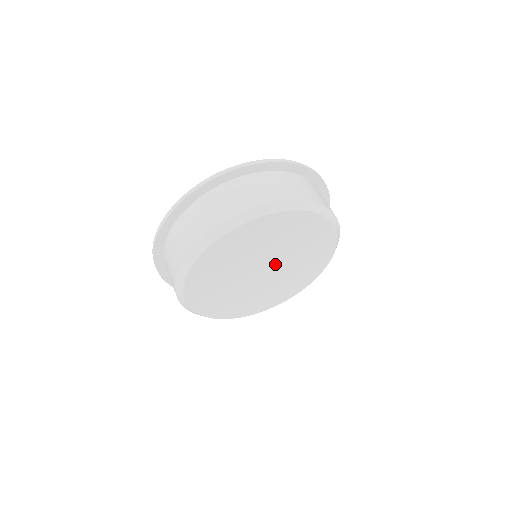
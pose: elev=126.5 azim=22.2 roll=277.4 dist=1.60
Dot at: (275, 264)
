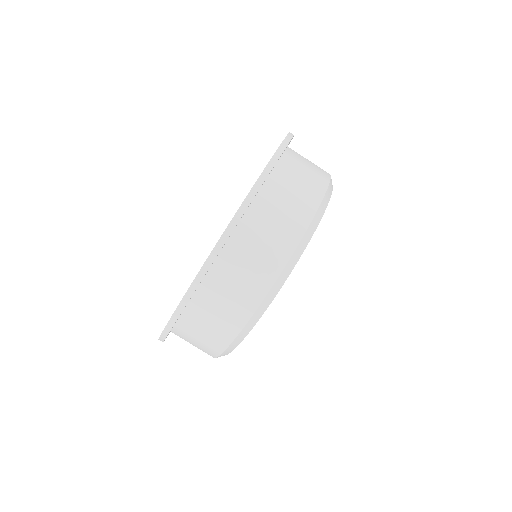
Dot at: occluded
